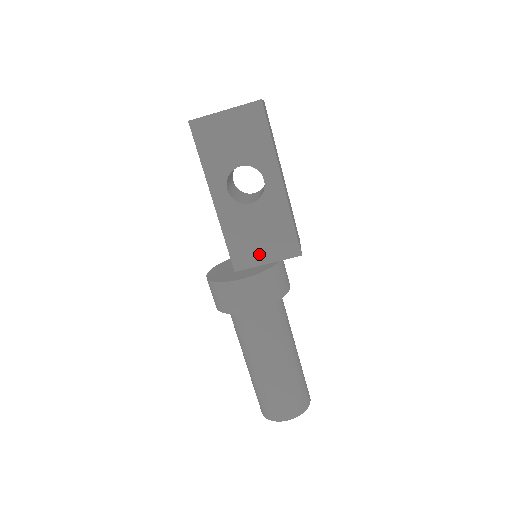
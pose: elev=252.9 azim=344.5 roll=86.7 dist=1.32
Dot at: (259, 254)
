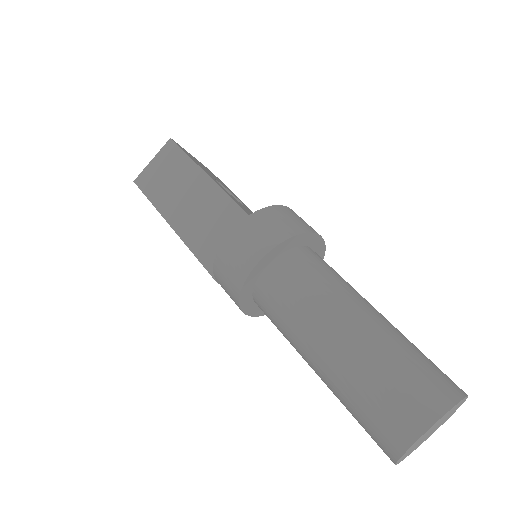
Dot at: occluded
